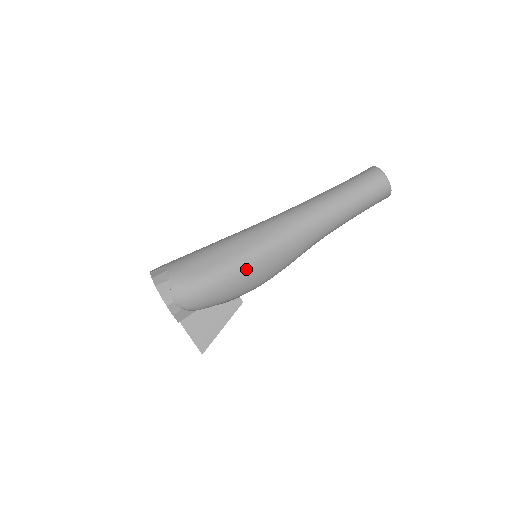
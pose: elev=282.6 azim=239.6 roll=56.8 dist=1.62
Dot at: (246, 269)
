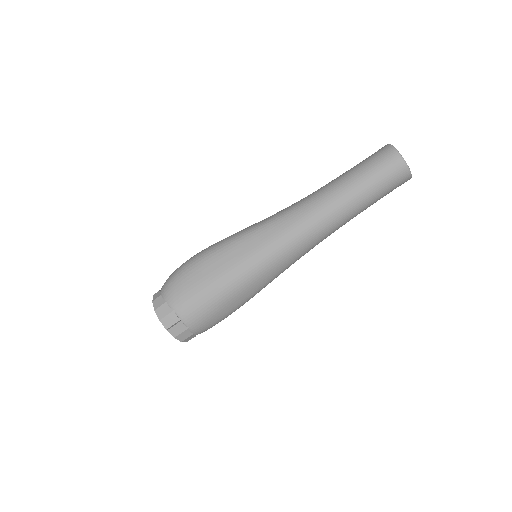
Dot at: occluded
